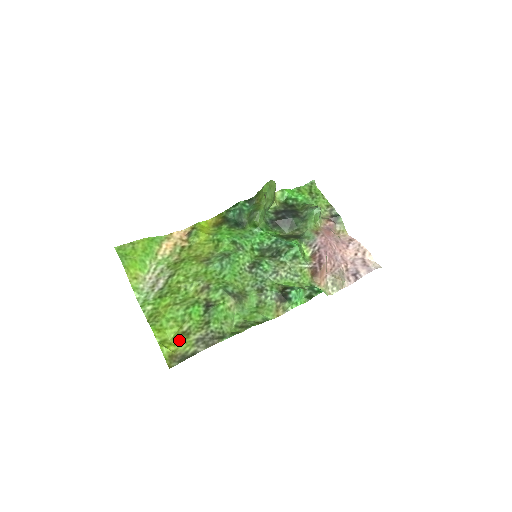
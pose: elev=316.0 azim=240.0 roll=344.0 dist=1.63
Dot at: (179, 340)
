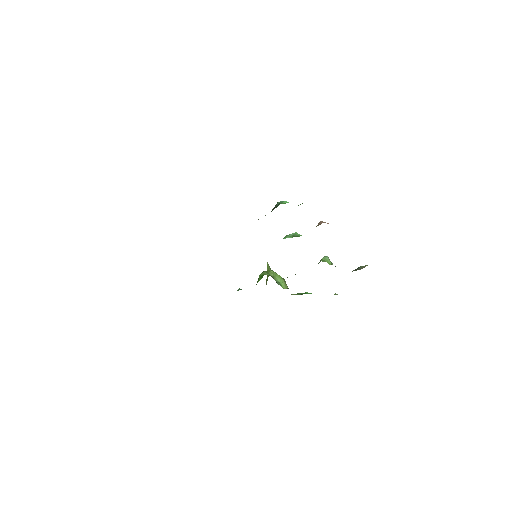
Dot at: occluded
